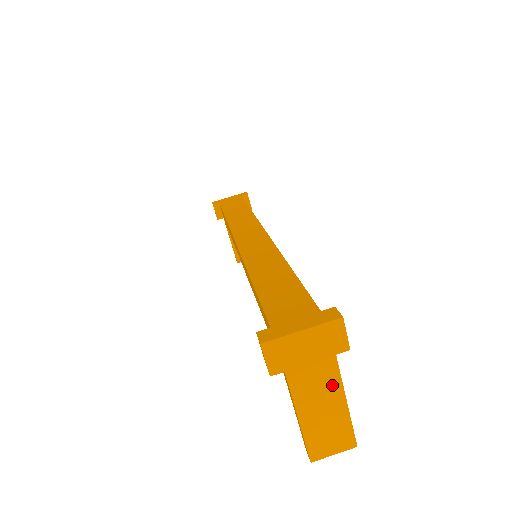
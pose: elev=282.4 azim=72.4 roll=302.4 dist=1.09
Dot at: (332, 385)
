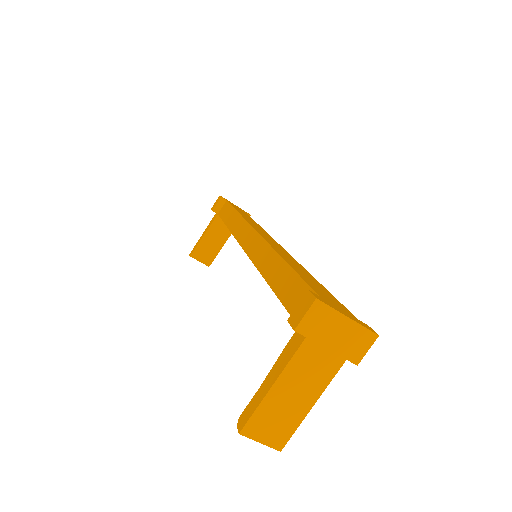
Dot at: (320, 381)
